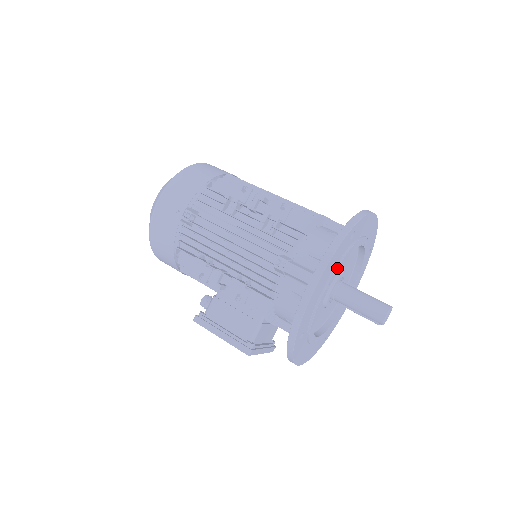
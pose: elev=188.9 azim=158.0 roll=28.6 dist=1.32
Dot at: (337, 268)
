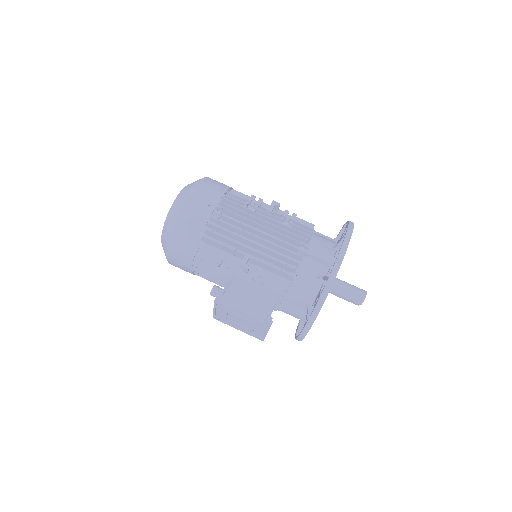
Dot at: occluded
